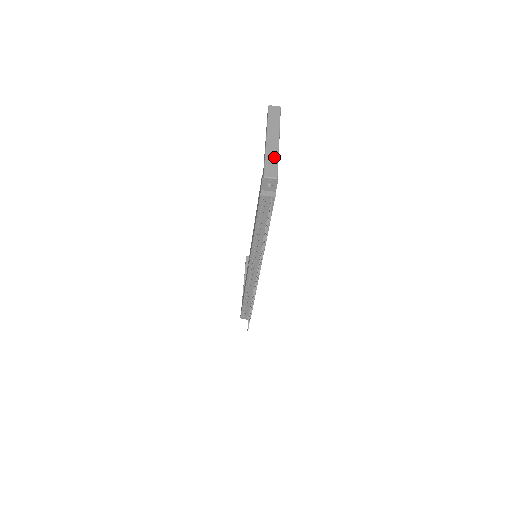
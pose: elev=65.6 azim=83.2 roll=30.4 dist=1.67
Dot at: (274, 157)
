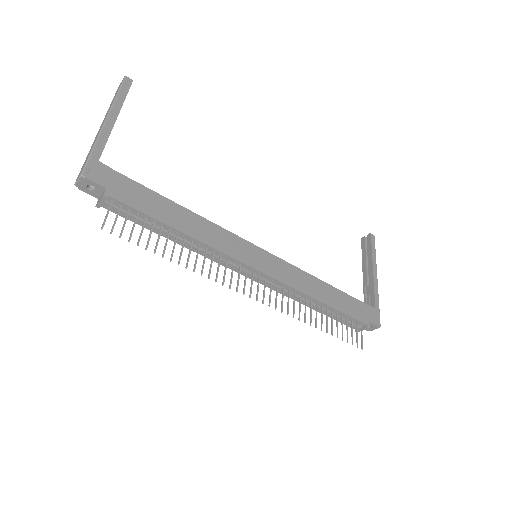
Dot at: (91, 149)
